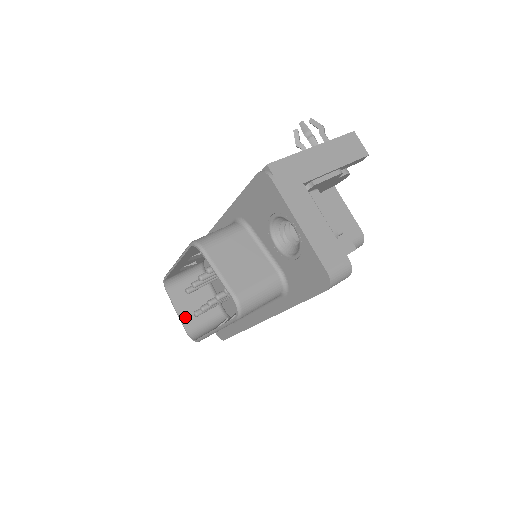
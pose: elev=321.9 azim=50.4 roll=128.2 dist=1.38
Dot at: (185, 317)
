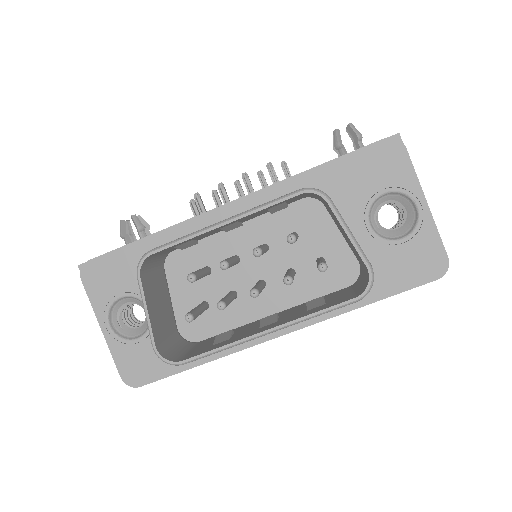
Dot at: (154, 325)
